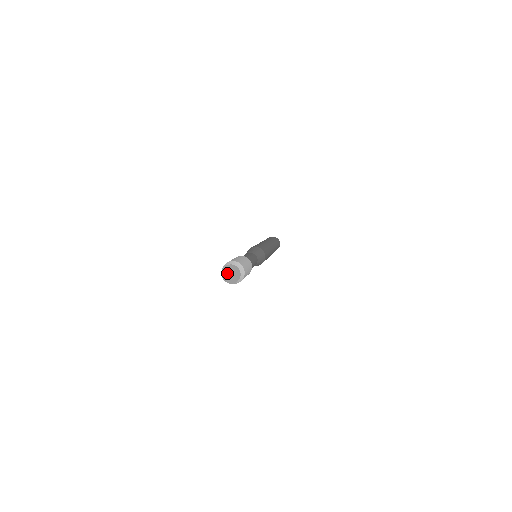
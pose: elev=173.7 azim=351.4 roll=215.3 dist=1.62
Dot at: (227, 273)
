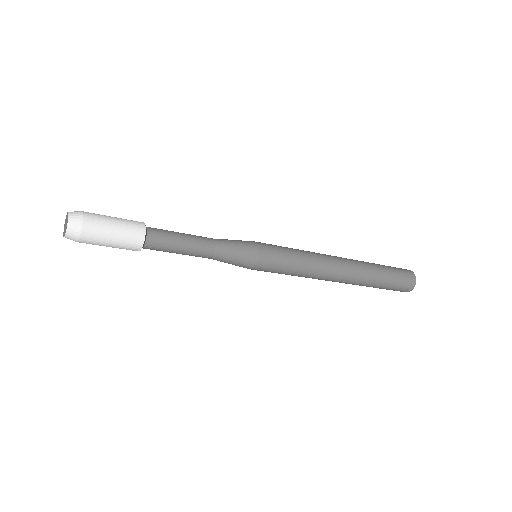
Dot at: (66, 220)
